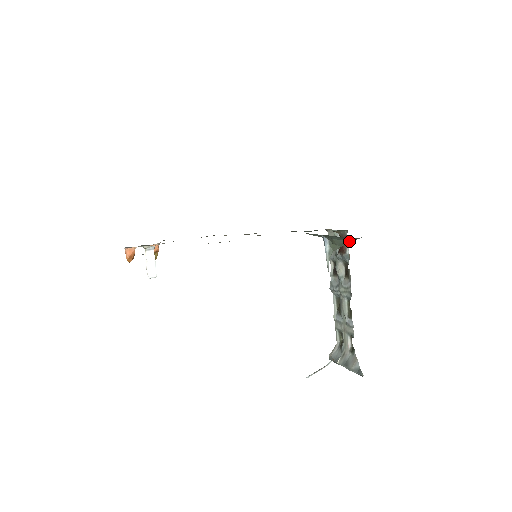
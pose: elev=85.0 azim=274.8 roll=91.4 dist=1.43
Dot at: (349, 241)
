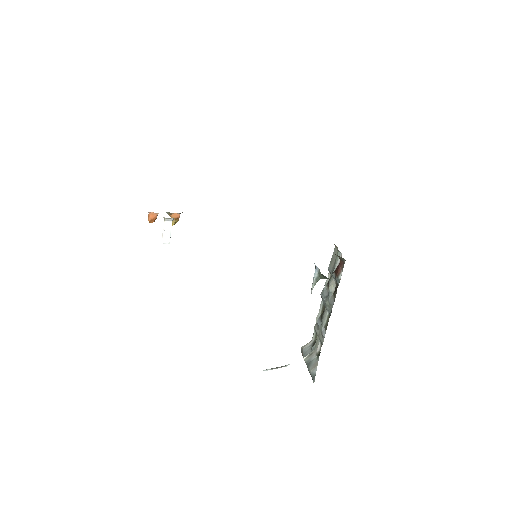
Dot at: occluded
